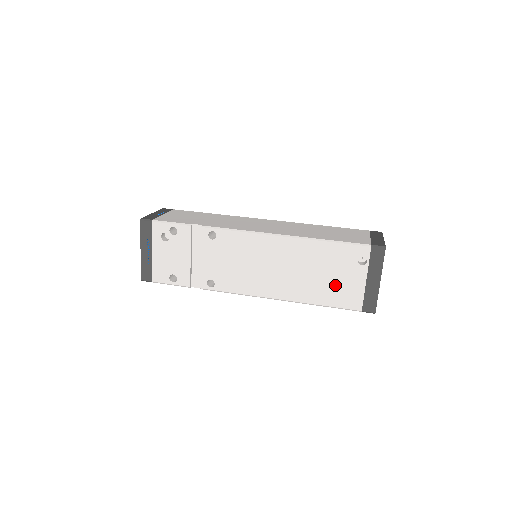
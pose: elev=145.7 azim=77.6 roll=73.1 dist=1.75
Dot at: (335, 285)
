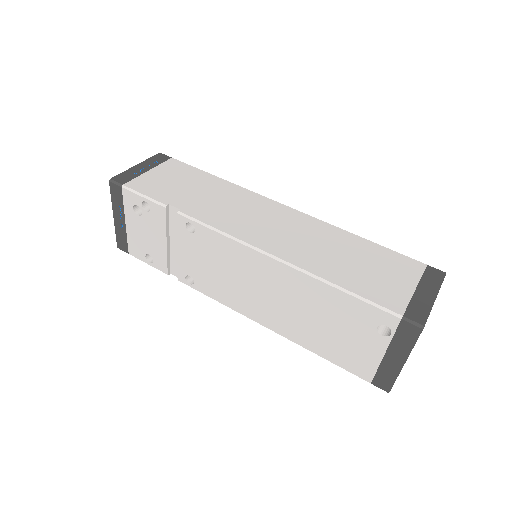
Dot at: (340, 342)
